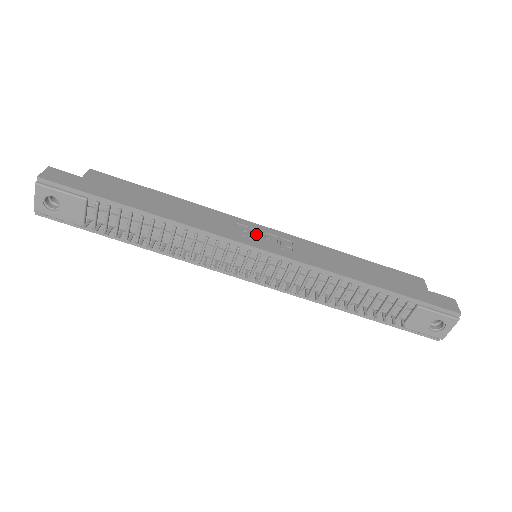
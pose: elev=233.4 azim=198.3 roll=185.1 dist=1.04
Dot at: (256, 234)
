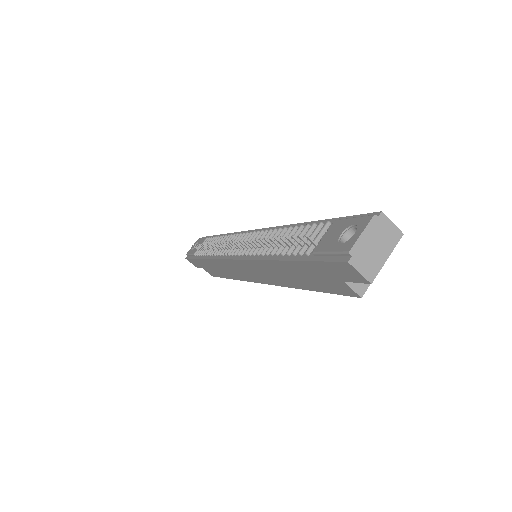
Dot at: occluded
